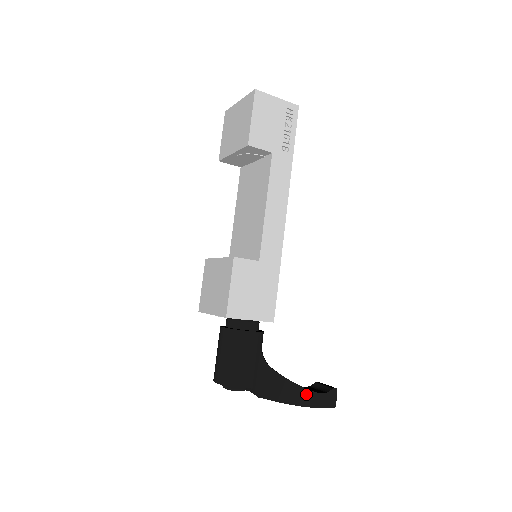
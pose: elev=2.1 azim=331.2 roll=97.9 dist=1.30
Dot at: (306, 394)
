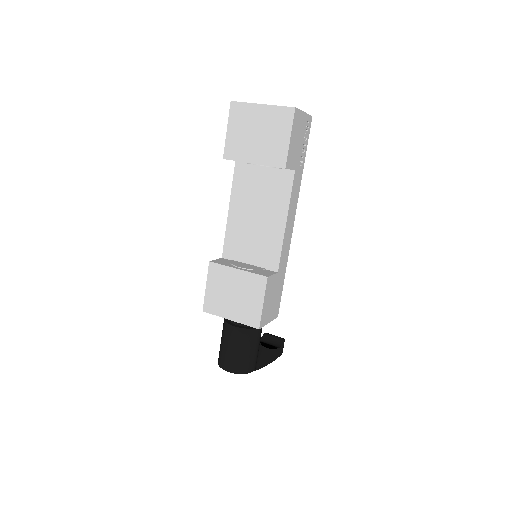
Dot at: (274, 353)
